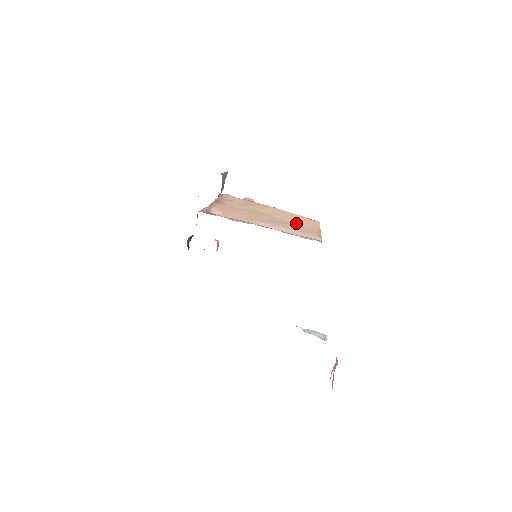
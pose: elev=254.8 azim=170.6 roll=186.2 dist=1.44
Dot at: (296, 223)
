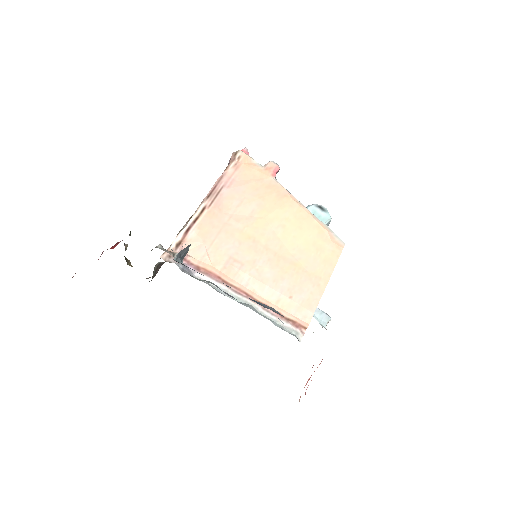
Dot at: (302, 260)
